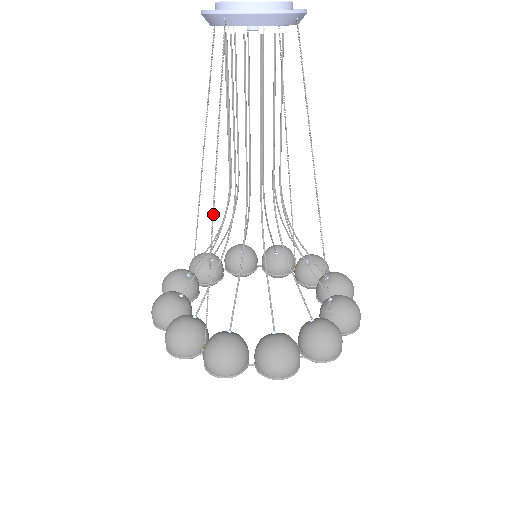
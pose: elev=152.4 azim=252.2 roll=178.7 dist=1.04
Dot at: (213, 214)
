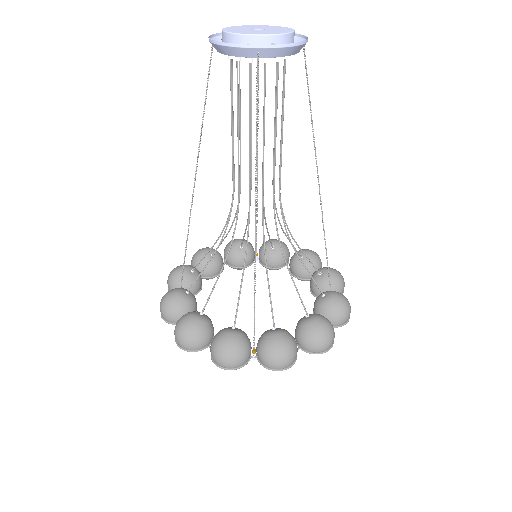
Dot at: occluded
